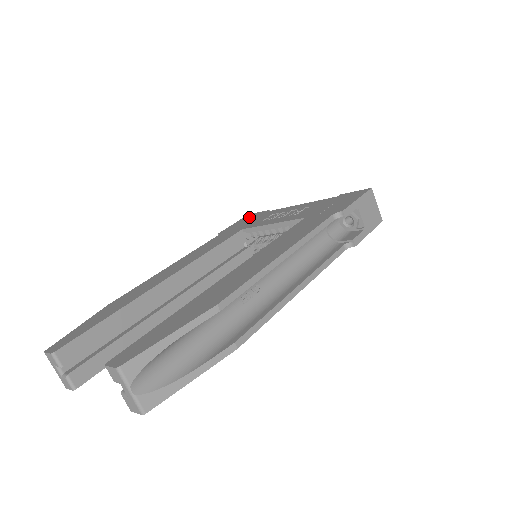
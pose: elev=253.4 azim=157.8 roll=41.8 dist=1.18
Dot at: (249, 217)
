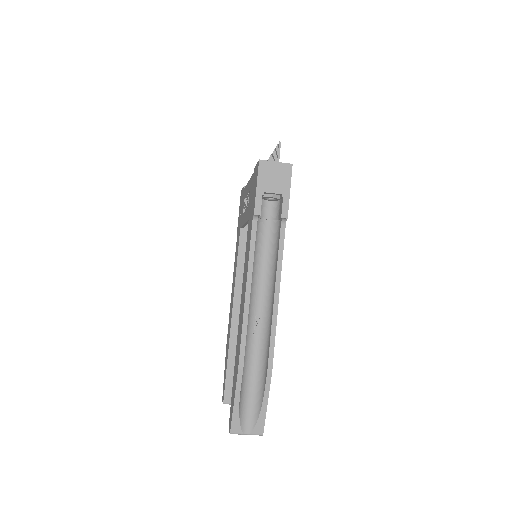
Dot at: (241, 200)
